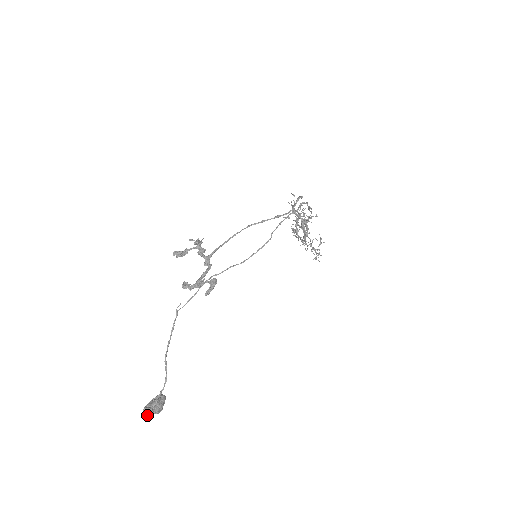
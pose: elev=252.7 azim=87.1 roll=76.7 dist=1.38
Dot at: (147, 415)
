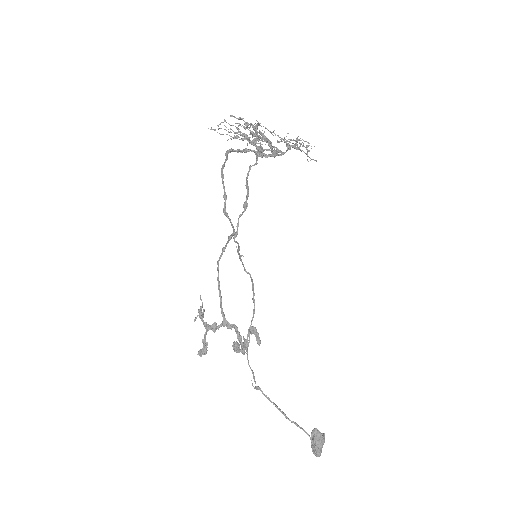
Dot at: occluded
